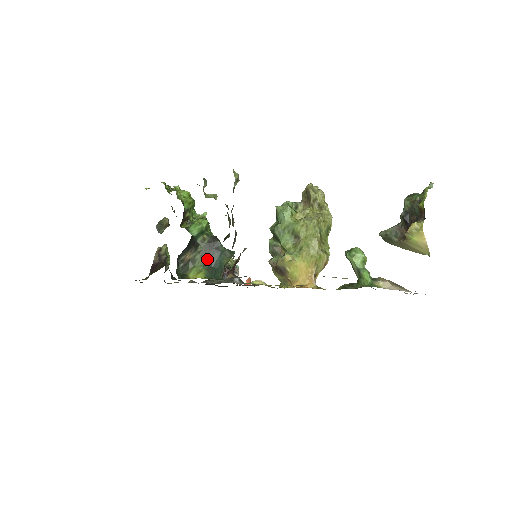
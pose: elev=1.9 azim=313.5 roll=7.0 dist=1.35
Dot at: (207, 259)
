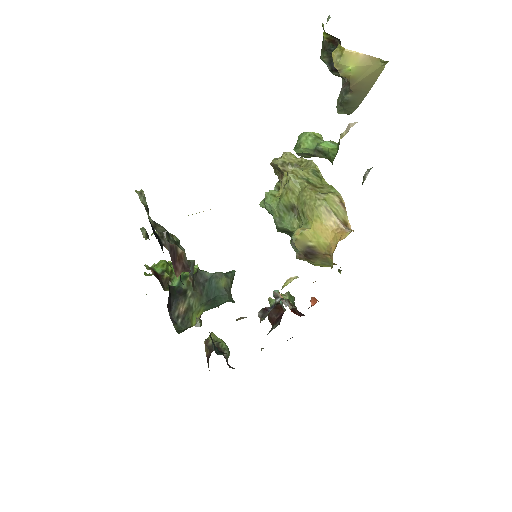
Dot at: (201, 296)
